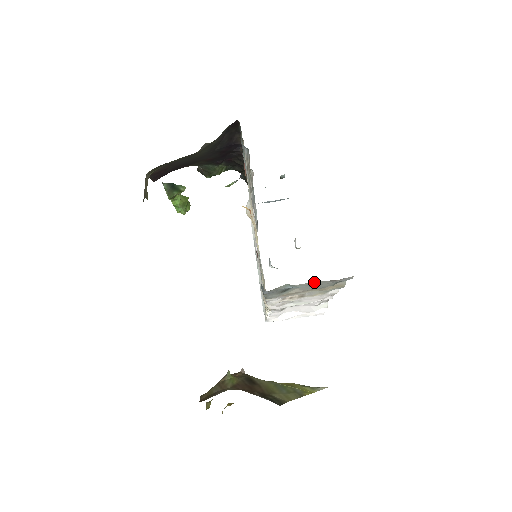
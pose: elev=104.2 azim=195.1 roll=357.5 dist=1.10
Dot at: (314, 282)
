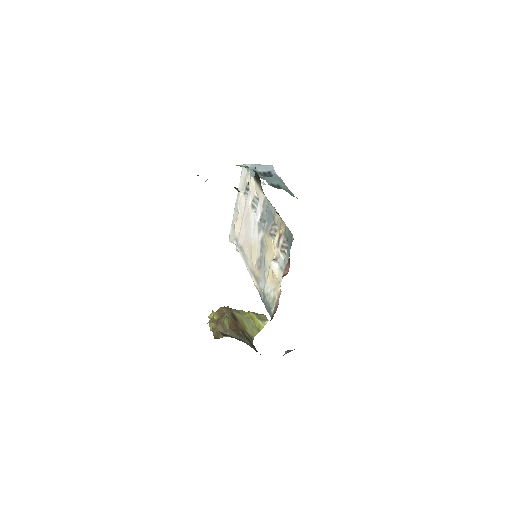
Dot at: occluded
